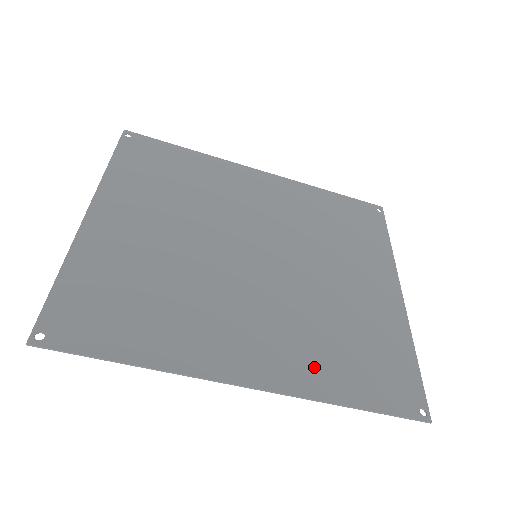
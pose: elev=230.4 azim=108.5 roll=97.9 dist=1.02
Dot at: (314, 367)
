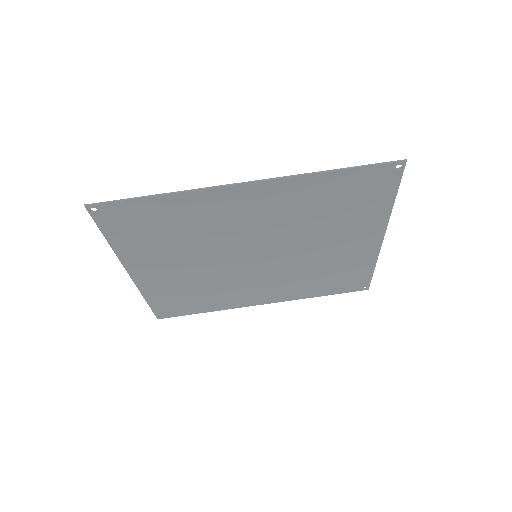
Dot at: (301, 193)
